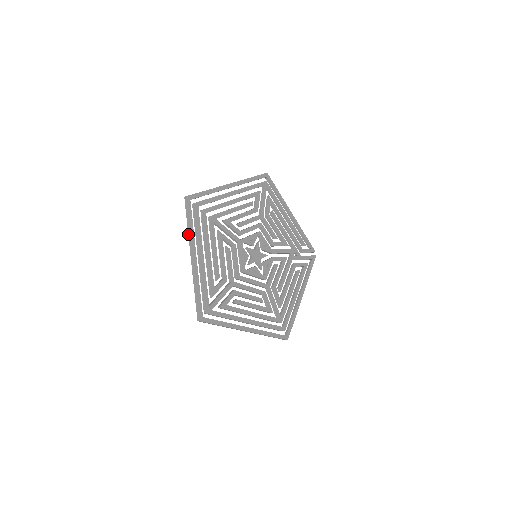
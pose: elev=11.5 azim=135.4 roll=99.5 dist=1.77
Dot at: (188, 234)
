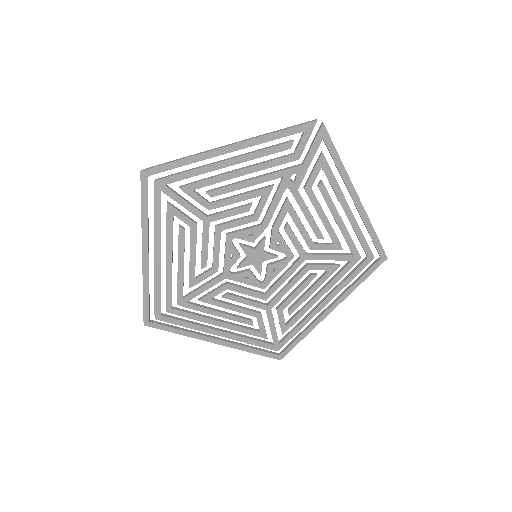
Dot at: (188, 335)
